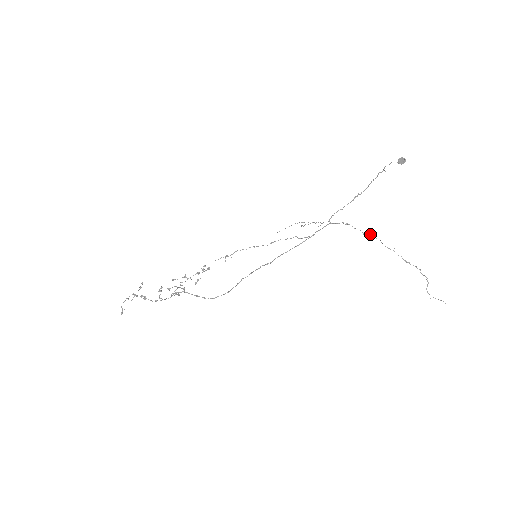
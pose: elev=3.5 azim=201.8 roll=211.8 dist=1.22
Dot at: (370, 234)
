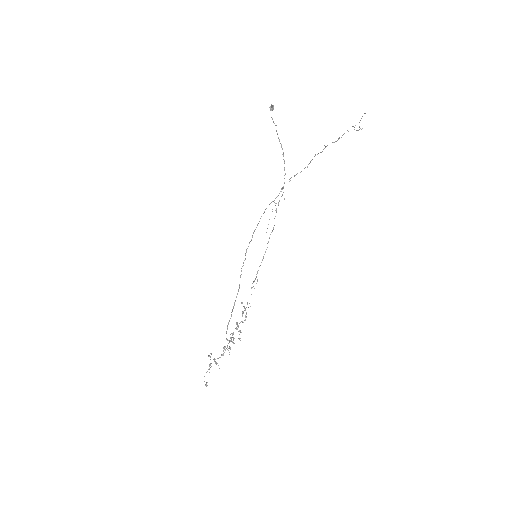
Dot at: (310, 162)
